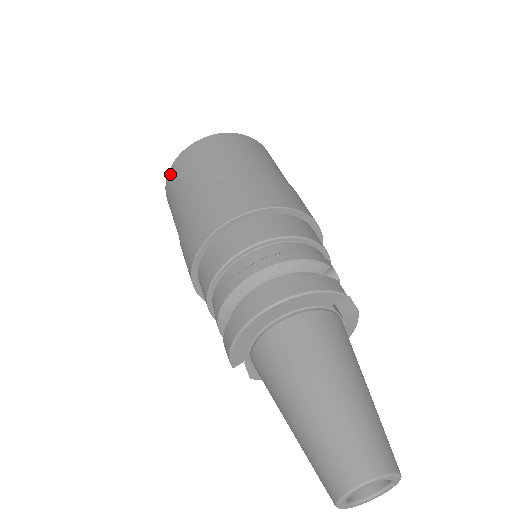
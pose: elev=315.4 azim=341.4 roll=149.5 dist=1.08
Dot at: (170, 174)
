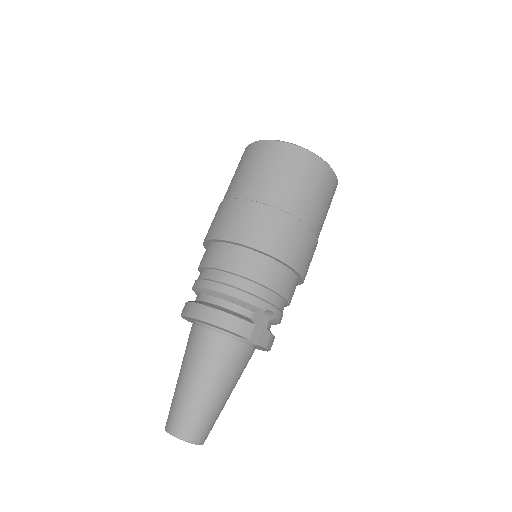
Dot at: occluded
